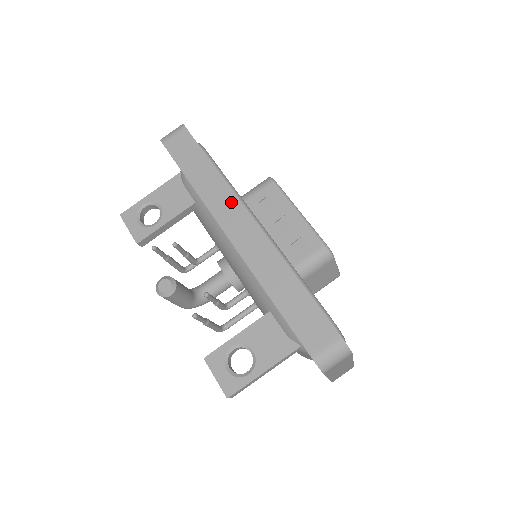
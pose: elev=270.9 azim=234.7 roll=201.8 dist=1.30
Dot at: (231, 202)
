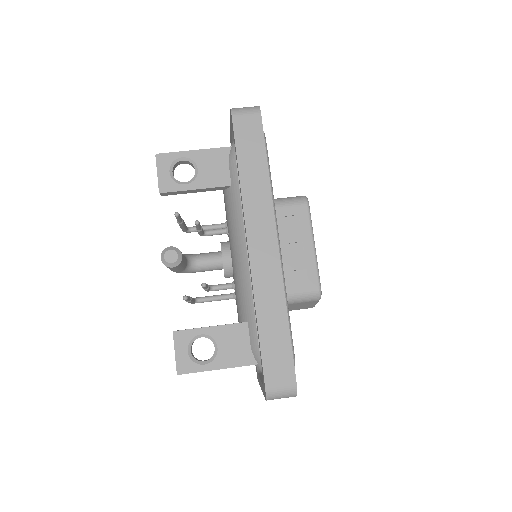
Dot at: (266, 215)
